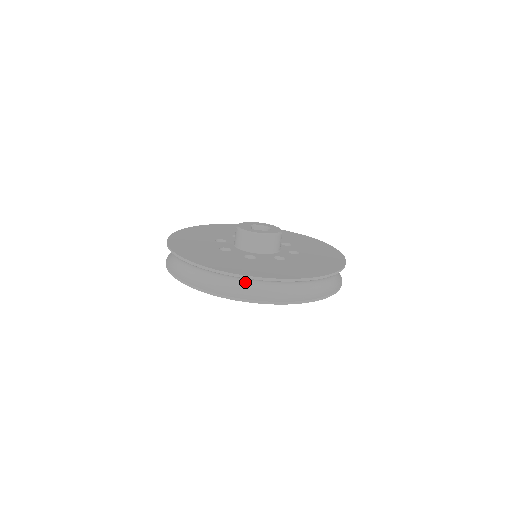
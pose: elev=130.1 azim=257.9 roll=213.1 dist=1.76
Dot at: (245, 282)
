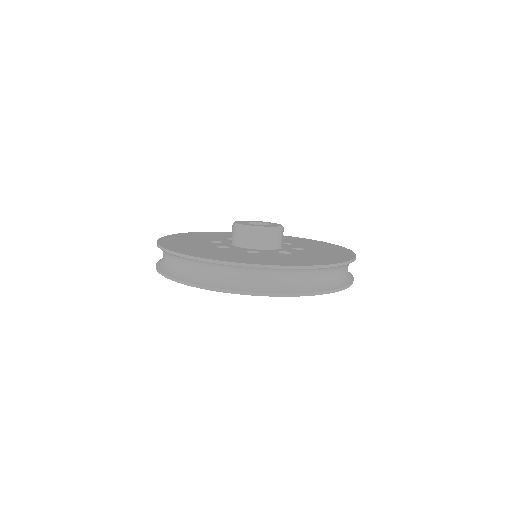
Dot at: (253, 273)
